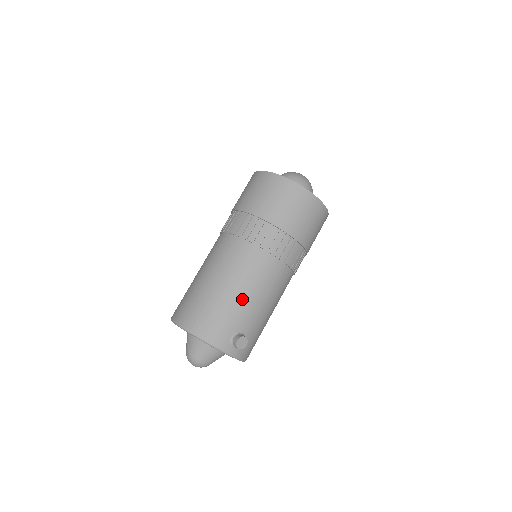
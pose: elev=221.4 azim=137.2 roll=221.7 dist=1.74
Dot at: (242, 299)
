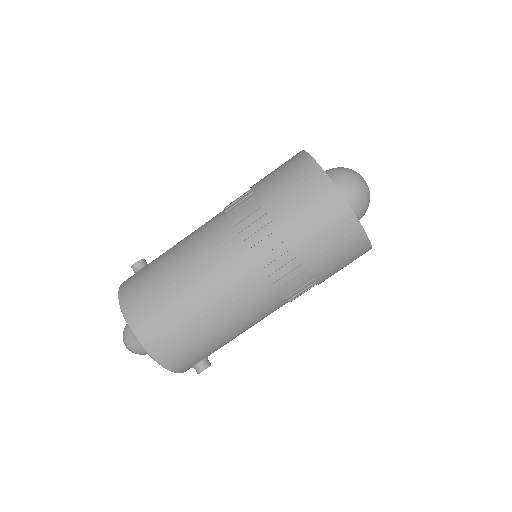
Dot at: (229, 336)
